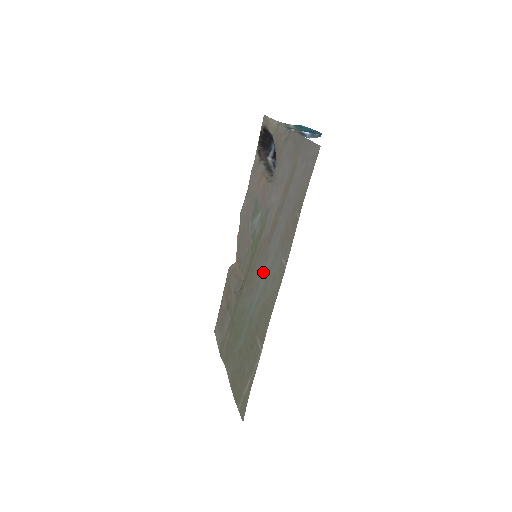
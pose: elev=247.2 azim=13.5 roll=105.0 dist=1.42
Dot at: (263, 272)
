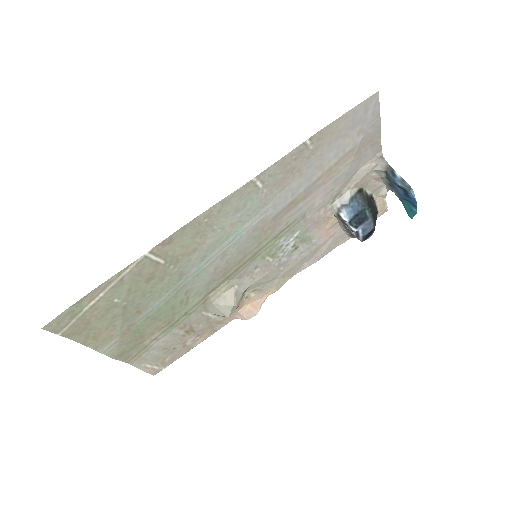
Dot at: (241, 237)
